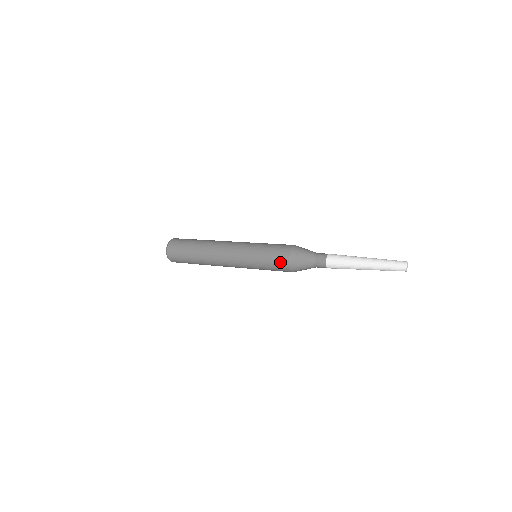
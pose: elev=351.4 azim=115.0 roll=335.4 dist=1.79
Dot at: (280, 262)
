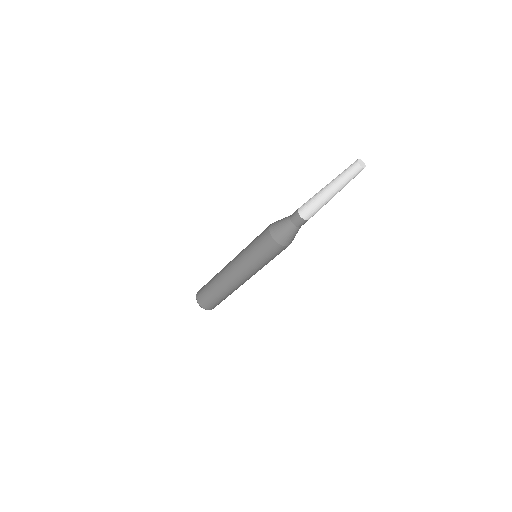
Dot at: (263, 233)
